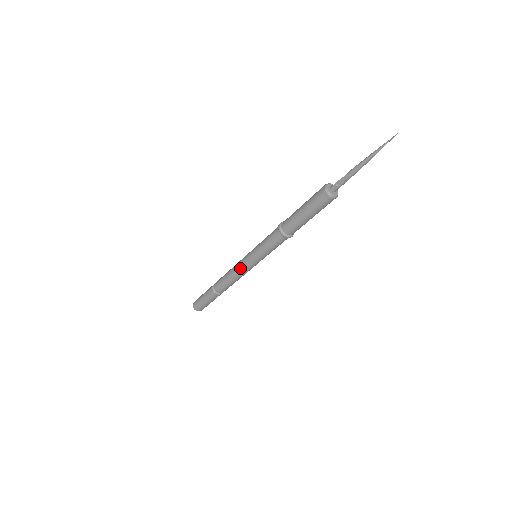
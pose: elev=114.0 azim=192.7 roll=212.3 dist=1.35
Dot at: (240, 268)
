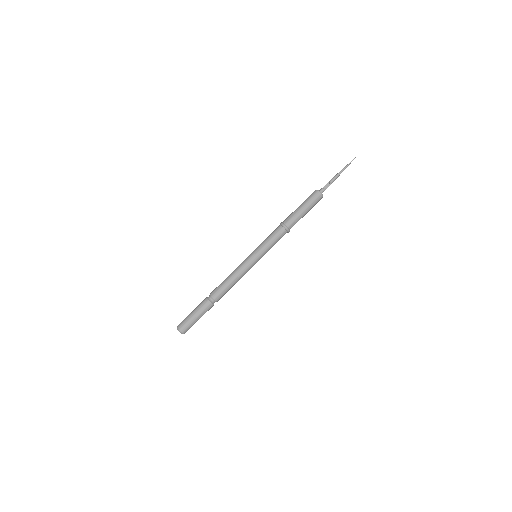
Dot at: (245, 269)
